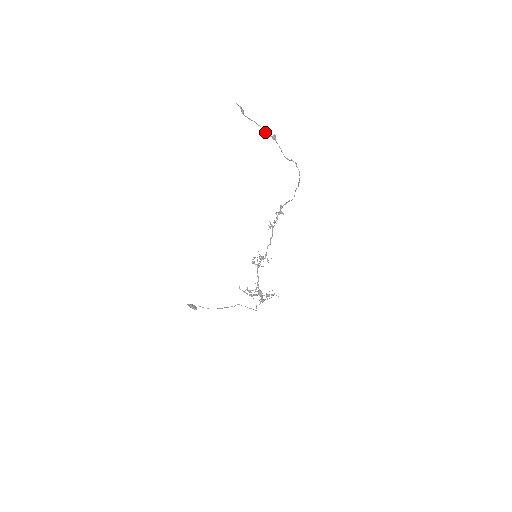
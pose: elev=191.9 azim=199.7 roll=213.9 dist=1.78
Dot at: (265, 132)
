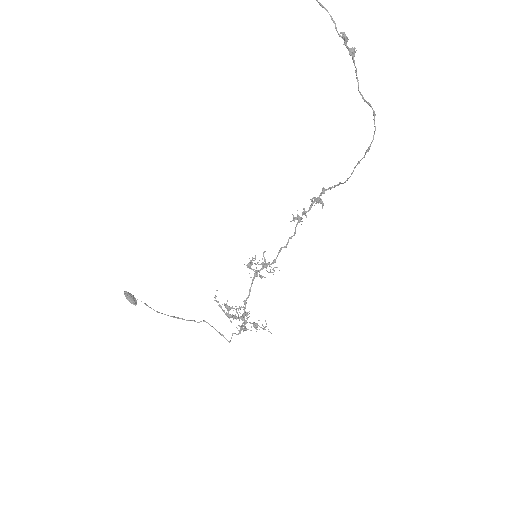
Dot at: (340, 35)
